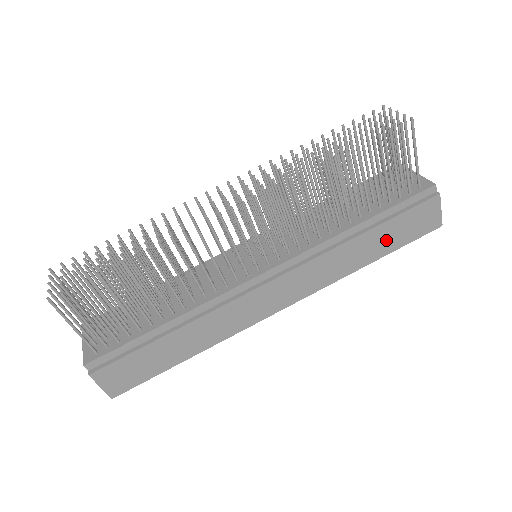
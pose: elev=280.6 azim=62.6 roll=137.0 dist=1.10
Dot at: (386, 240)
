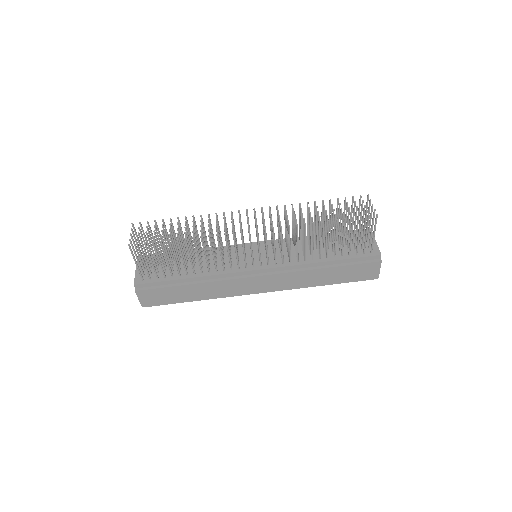
Dot at: (338, 276)
